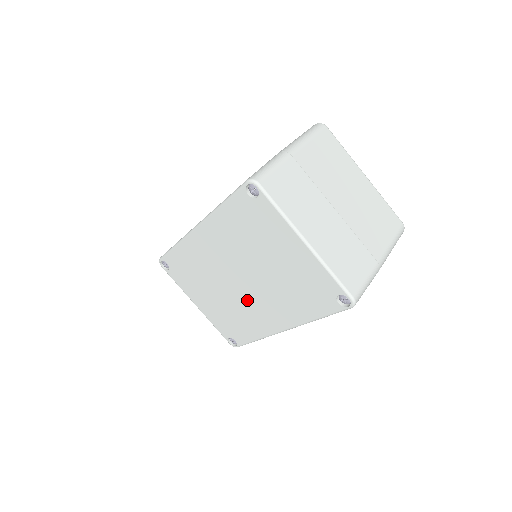
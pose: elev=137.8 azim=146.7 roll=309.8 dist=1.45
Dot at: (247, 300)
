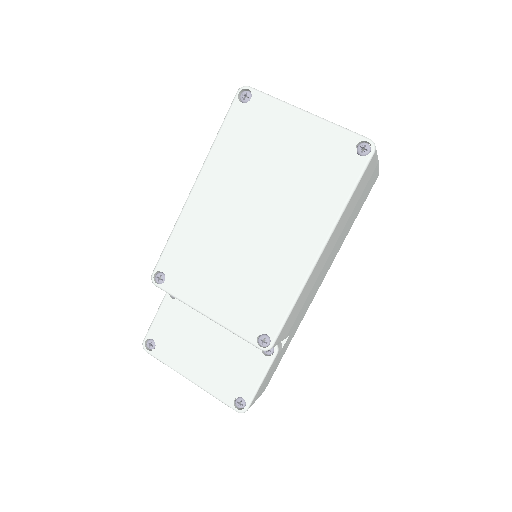
Dot at: (267, 242)
